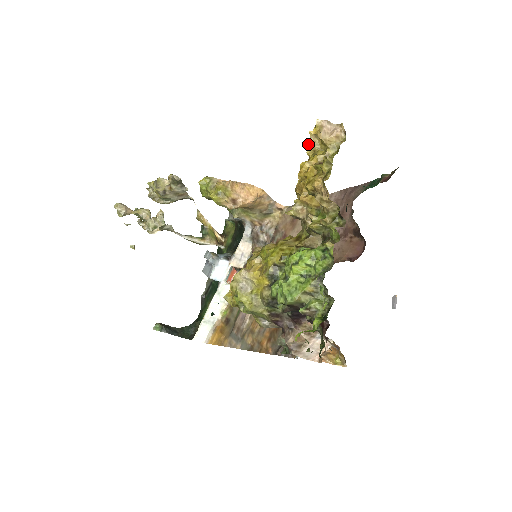
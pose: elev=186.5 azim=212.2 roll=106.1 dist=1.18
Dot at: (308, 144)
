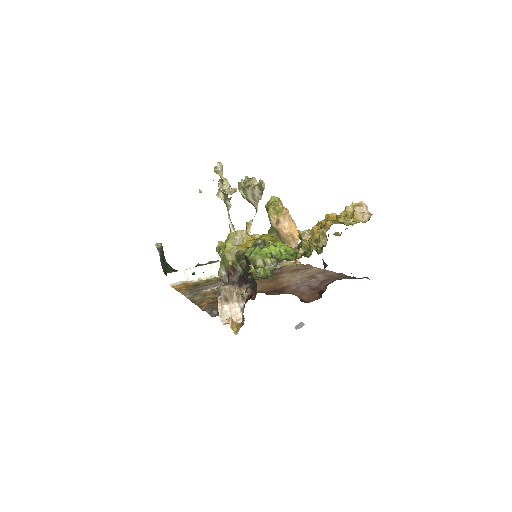
Dot at: (346, 208)
